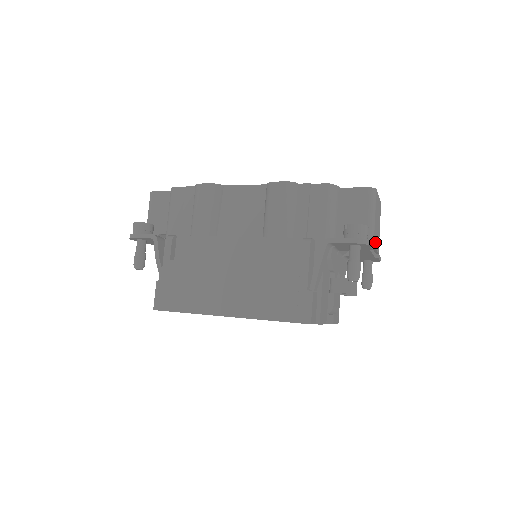
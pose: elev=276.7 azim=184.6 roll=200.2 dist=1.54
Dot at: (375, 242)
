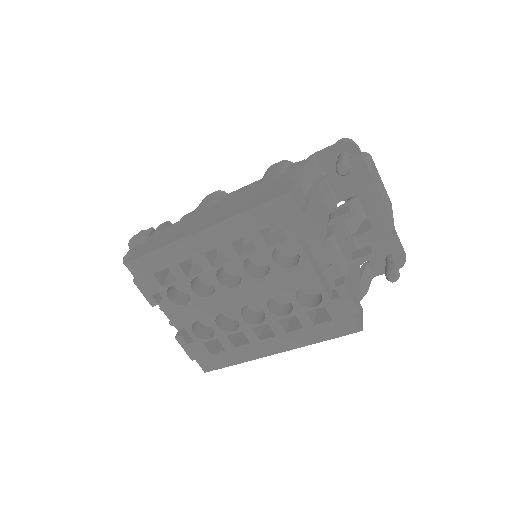
Dot at: (378, 188)
